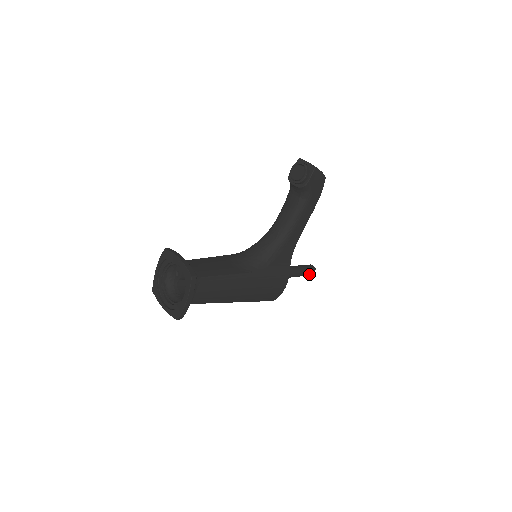
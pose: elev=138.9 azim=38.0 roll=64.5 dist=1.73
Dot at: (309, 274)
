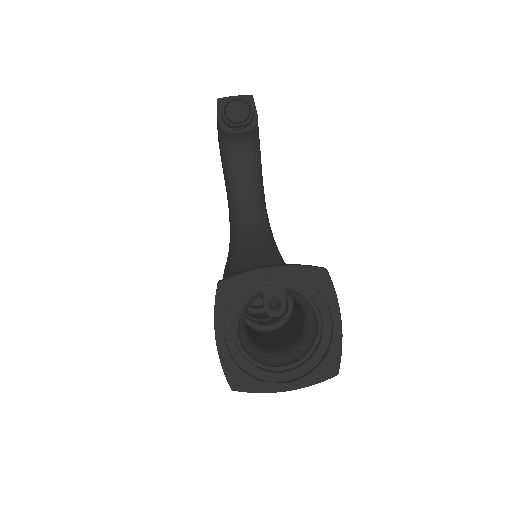
Dot at: occluded
